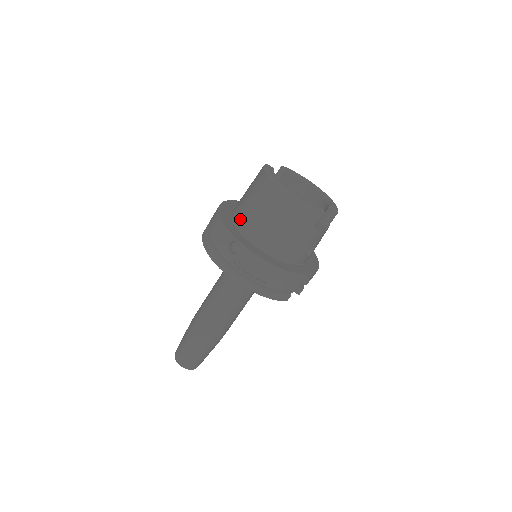
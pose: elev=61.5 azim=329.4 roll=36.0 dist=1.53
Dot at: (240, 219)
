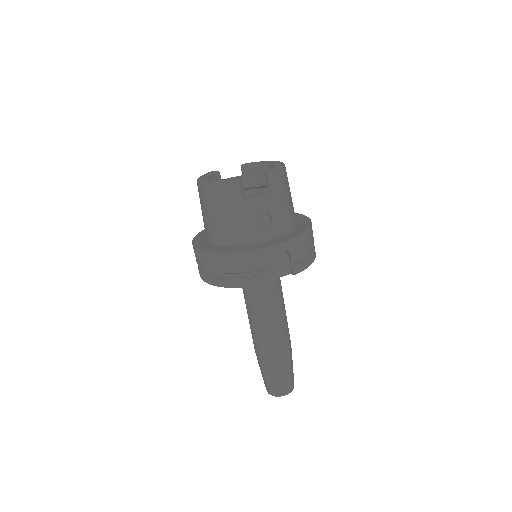
Dot at: occluded
